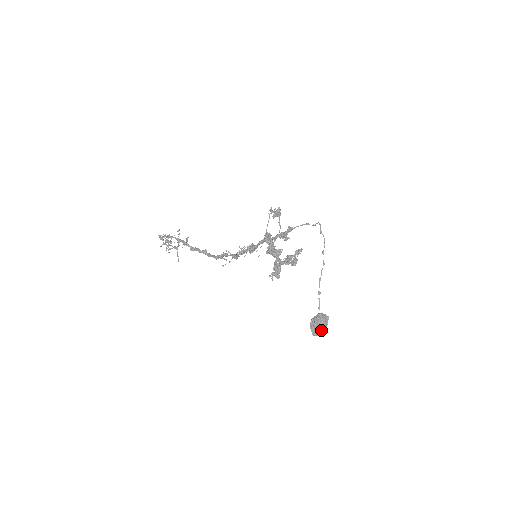
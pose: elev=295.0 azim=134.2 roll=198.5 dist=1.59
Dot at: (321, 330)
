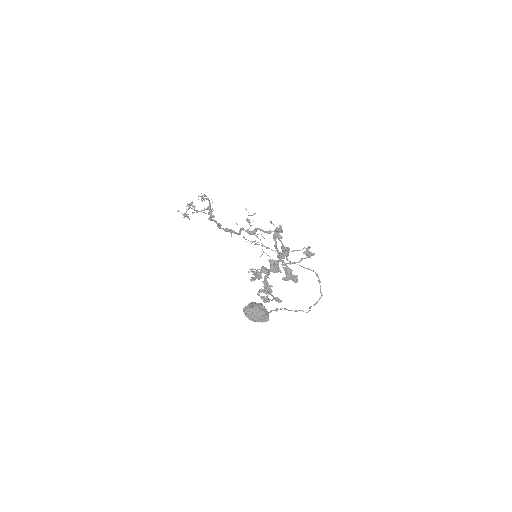
Dot at: (255, 314)
